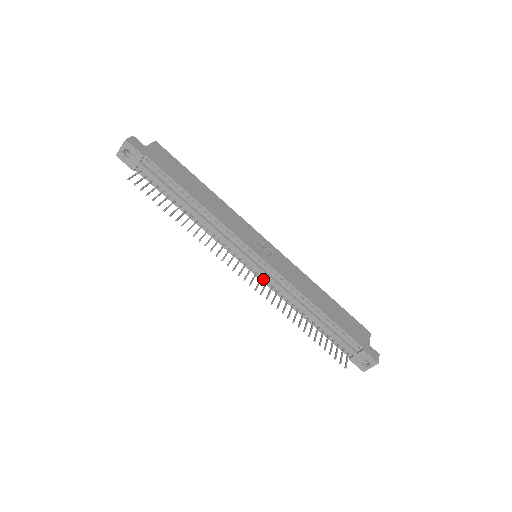
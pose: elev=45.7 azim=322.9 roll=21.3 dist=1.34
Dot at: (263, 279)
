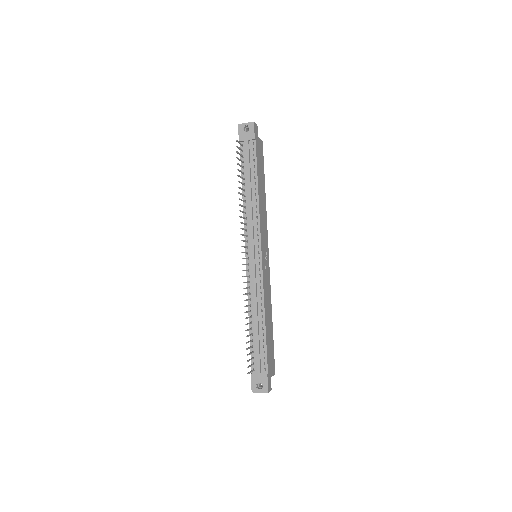
Dot at: (249, 272)
